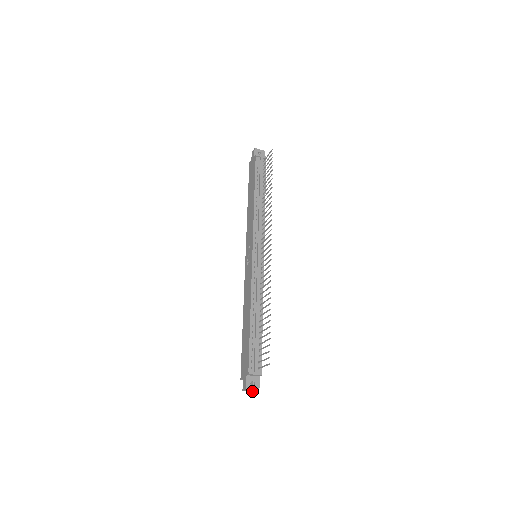
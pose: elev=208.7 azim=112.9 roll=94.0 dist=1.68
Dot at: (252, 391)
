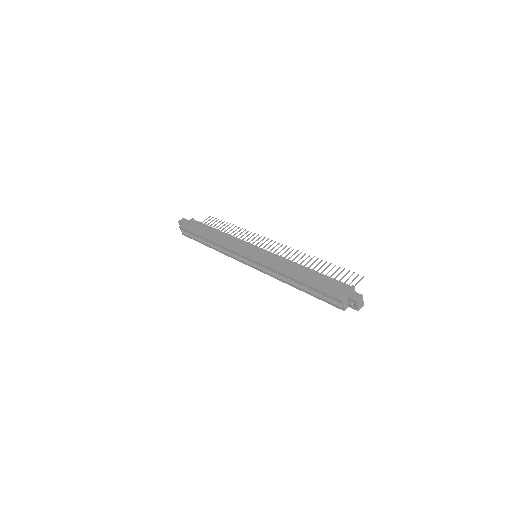
Dot at: (358, 308)
